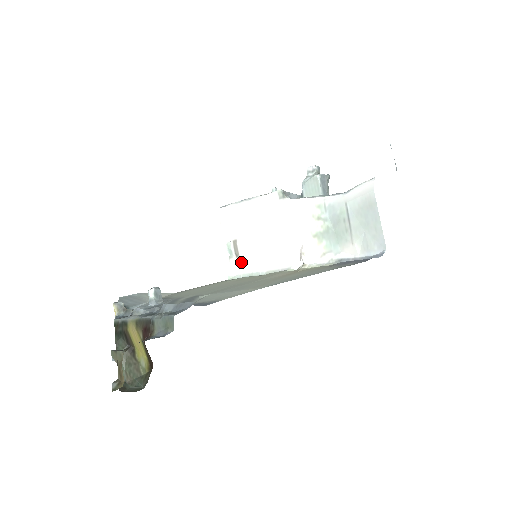
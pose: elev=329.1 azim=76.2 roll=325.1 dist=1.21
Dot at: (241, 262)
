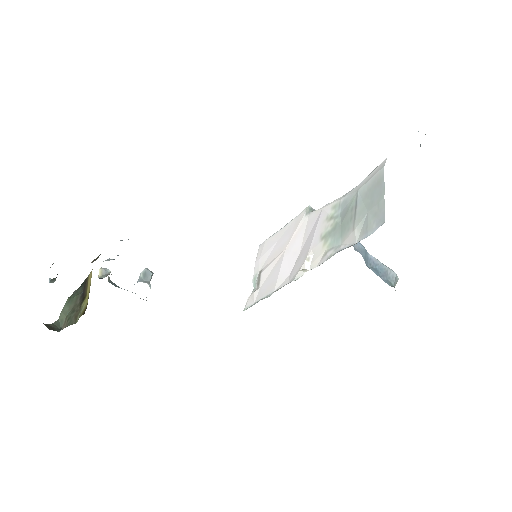
Dot at: (258, 291)
